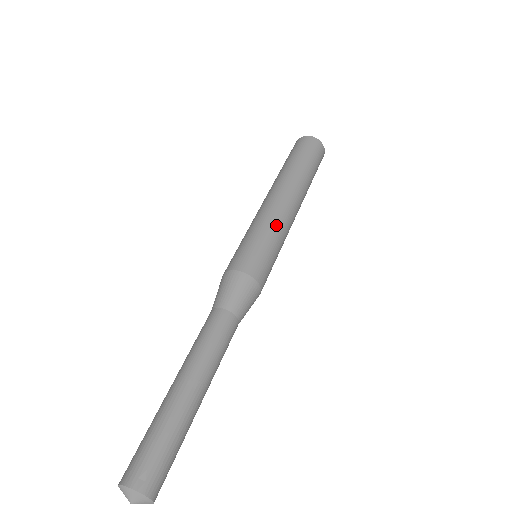
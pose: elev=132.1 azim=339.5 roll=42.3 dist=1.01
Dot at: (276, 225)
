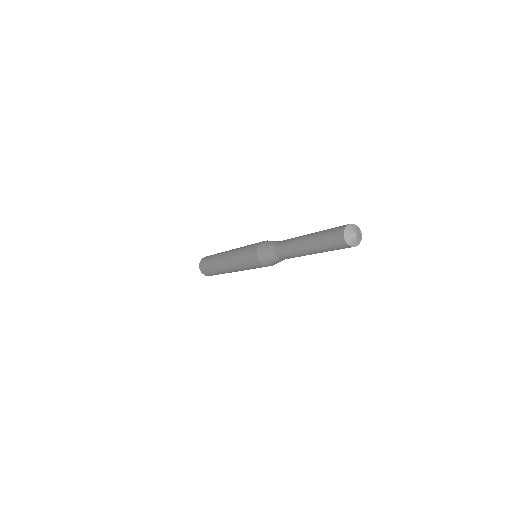
Dot at: occluded
